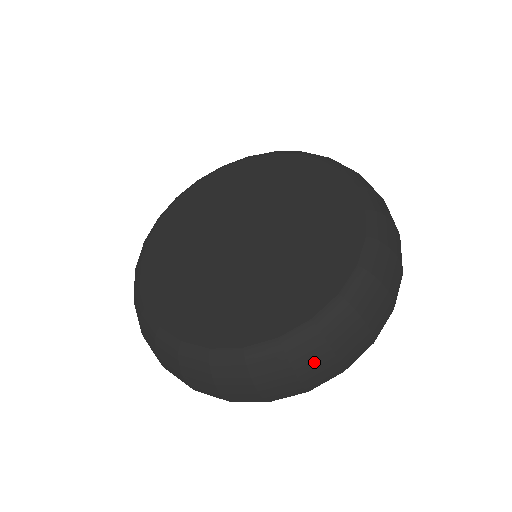
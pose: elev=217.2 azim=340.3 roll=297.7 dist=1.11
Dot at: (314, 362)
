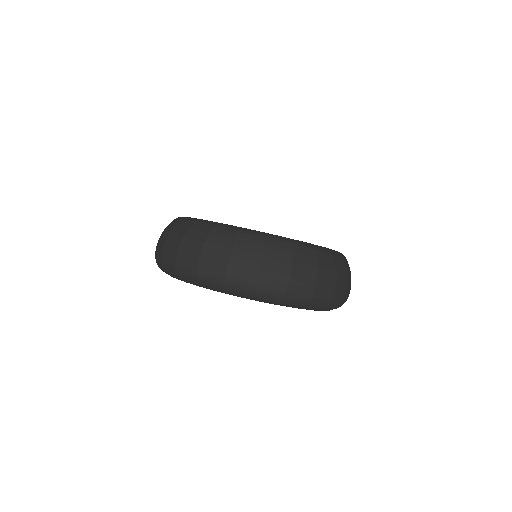
Dot at: (349, 273)
